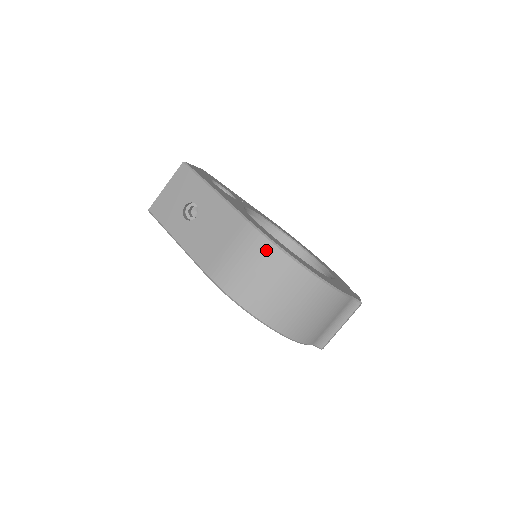
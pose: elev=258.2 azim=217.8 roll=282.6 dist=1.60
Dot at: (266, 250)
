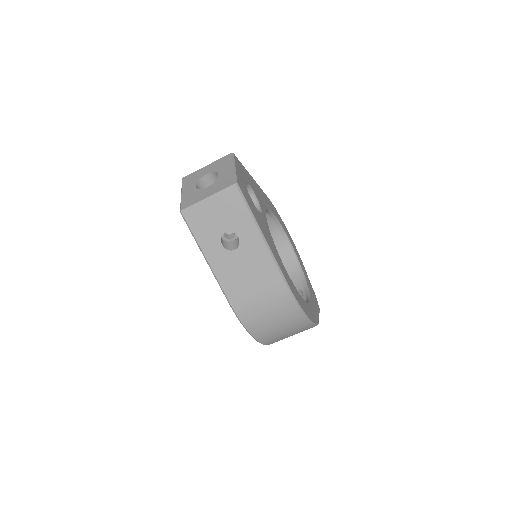
Dot at: (290, 308)
